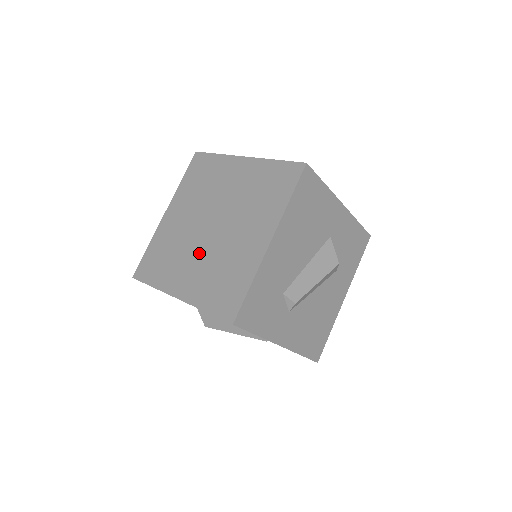
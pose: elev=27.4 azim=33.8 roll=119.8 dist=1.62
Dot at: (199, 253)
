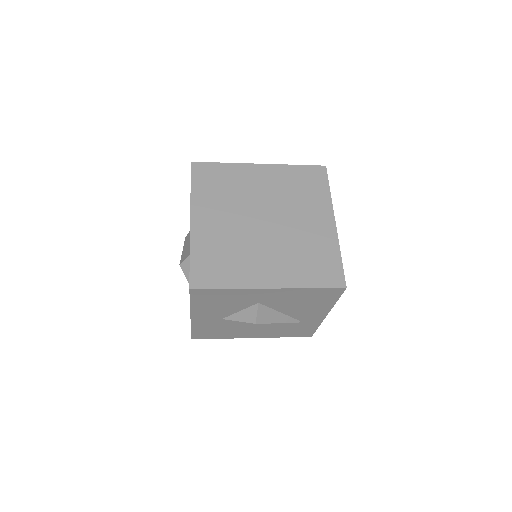
Dot at: (268, 246)
